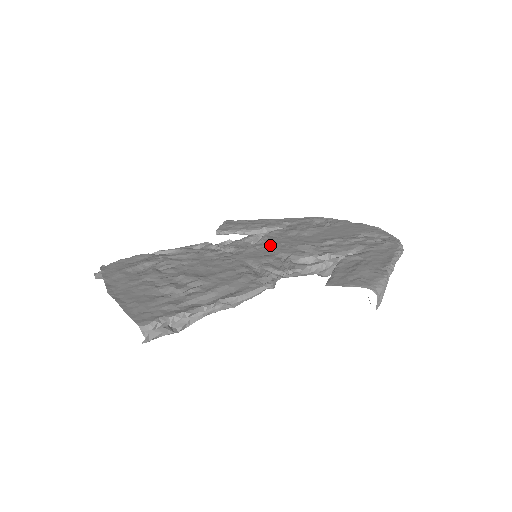
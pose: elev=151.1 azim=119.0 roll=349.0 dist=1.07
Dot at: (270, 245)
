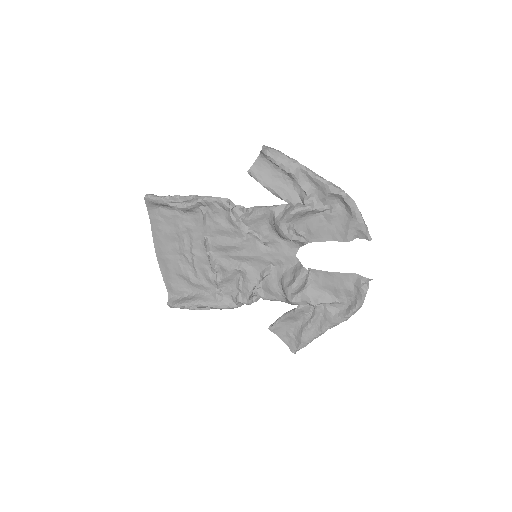
Dot at: (275, 263)
